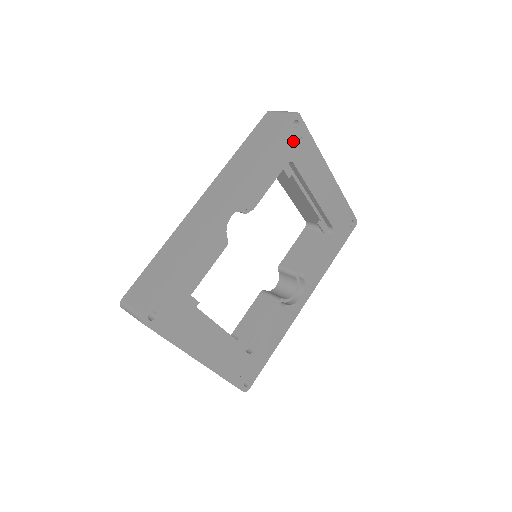
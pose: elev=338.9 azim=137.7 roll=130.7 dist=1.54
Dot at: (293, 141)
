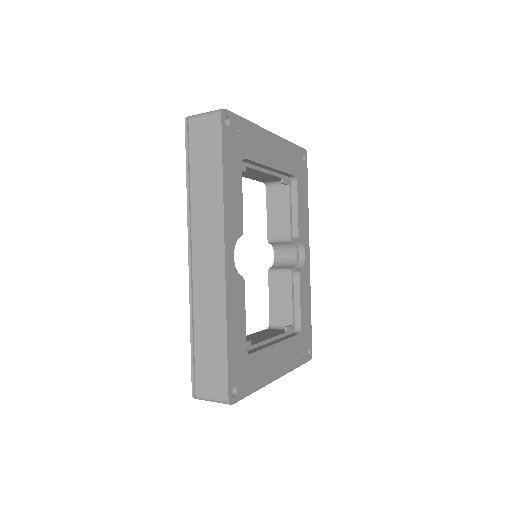
Dot at: (234, 139)
